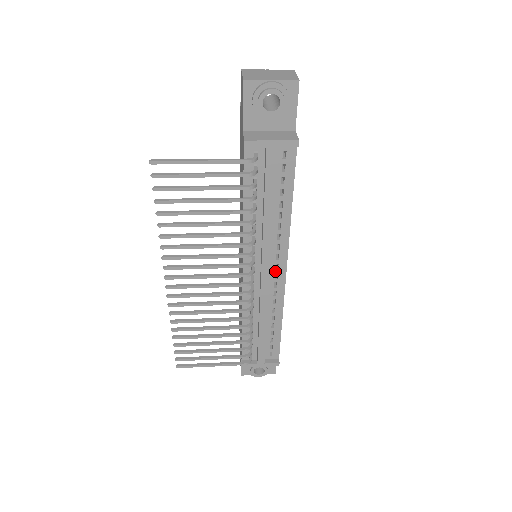
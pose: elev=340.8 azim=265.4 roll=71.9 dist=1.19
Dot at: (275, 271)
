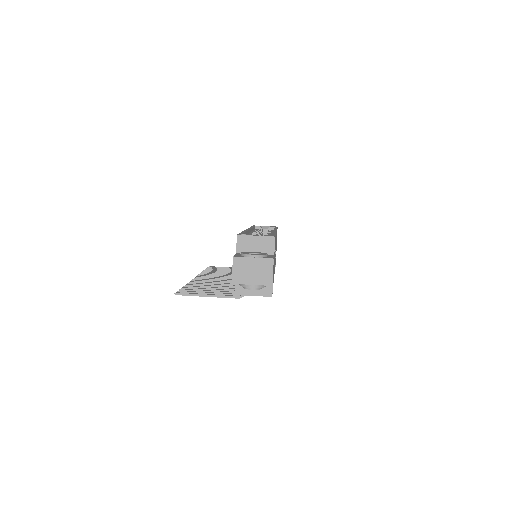
Dot at: occluded
